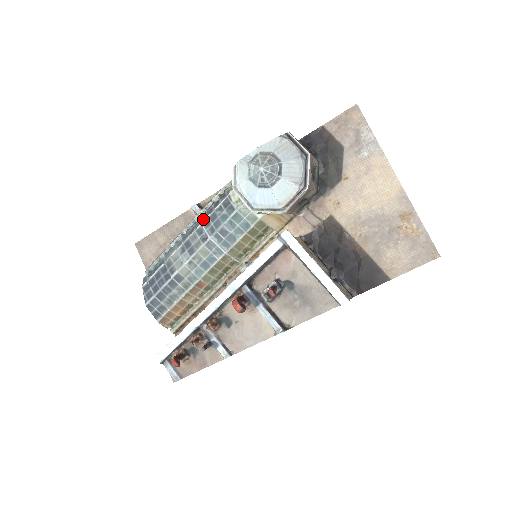
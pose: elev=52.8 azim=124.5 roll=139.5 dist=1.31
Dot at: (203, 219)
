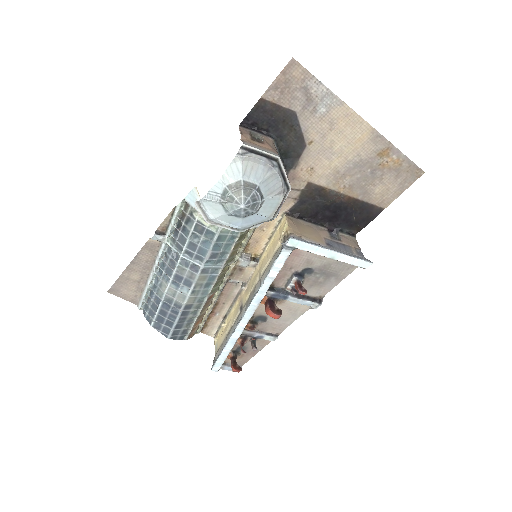
Dot at: (179, 250)
